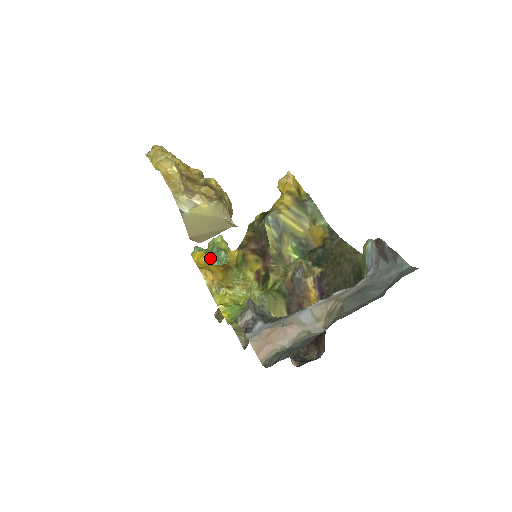
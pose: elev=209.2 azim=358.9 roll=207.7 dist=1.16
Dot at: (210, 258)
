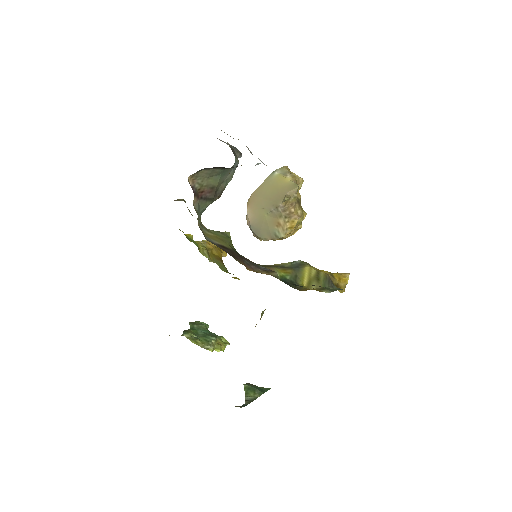
Dot at: (203, 330)
